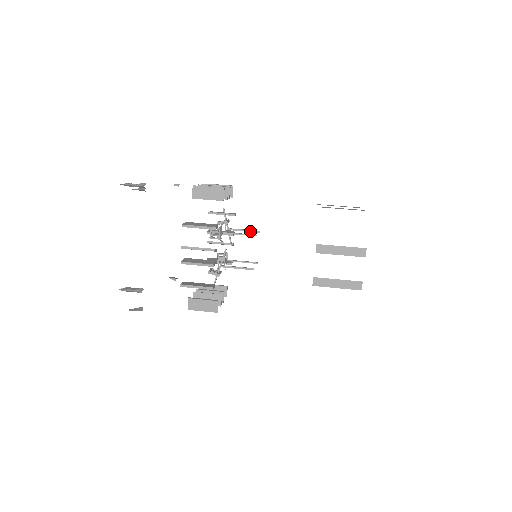
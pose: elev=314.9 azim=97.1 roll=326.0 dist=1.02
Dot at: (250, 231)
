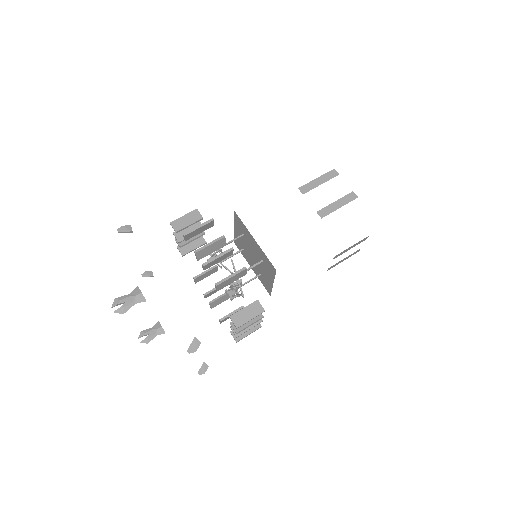
Dot at: occluded
